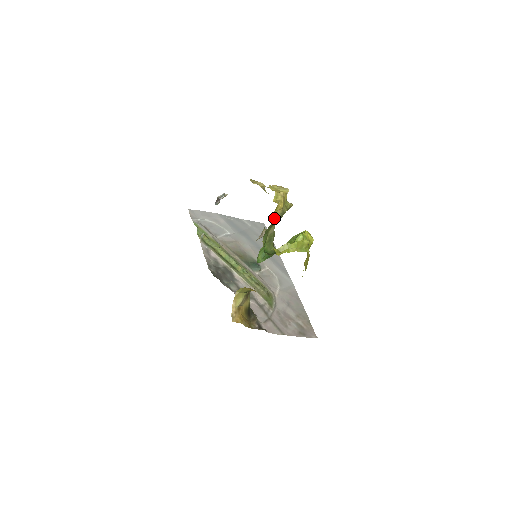
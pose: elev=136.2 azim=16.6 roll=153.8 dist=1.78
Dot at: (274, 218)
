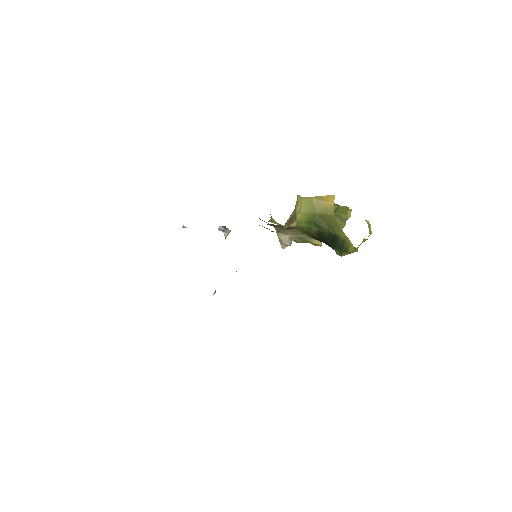
Dot at: (347, 210)
